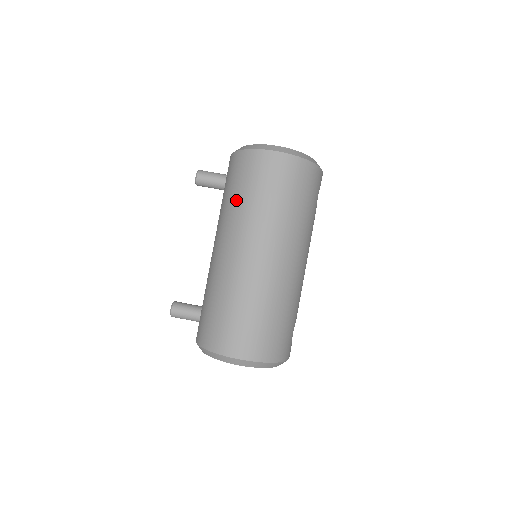
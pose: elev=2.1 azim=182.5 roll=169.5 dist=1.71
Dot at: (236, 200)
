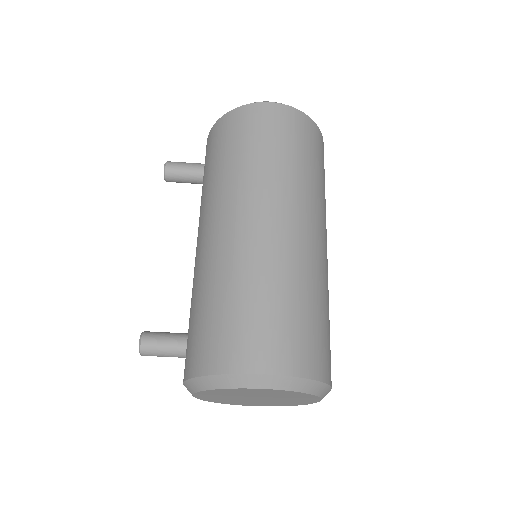
Dot at: (226, 165)
